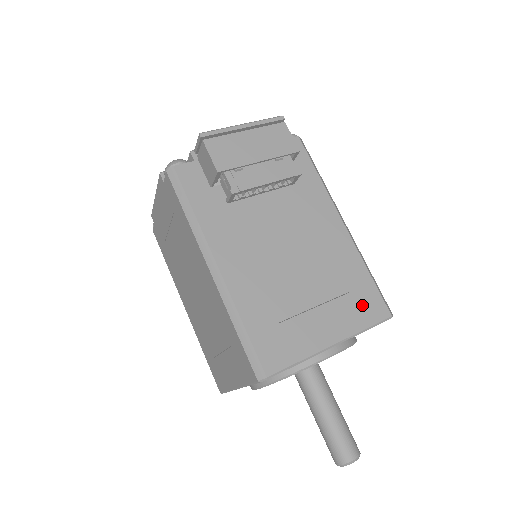
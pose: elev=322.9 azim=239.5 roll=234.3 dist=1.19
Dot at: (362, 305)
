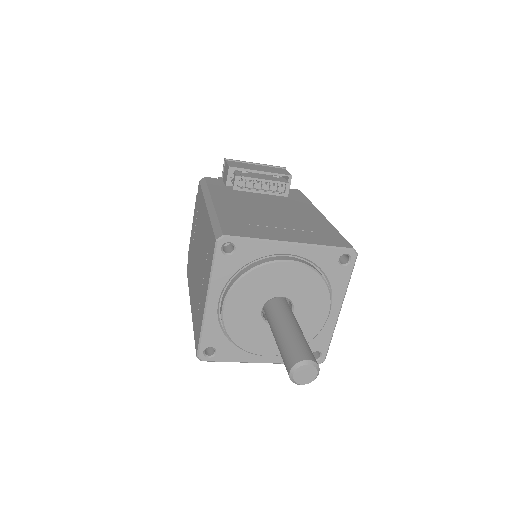
Dot at: (326, 238)
